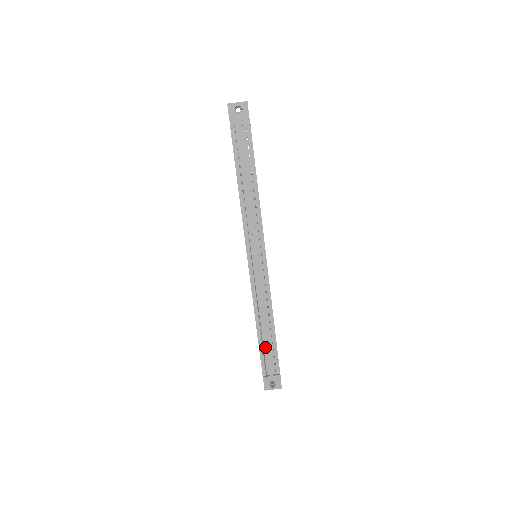
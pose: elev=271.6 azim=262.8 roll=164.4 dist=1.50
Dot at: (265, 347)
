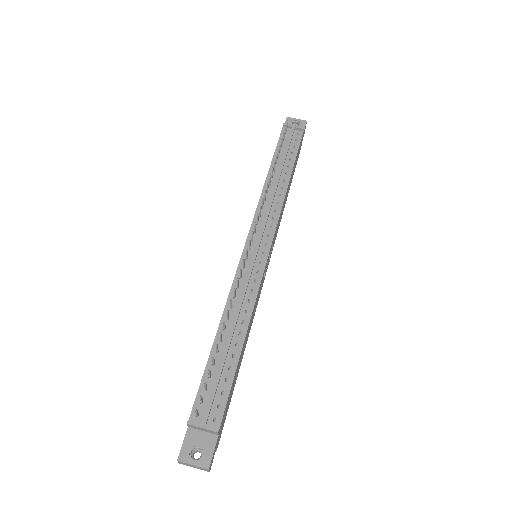
Dot at: (215, 370)
